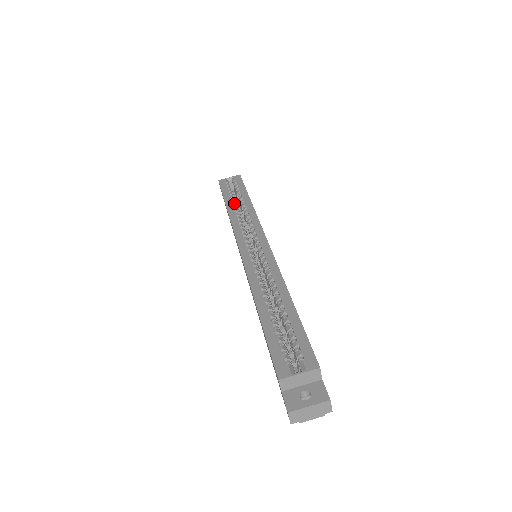
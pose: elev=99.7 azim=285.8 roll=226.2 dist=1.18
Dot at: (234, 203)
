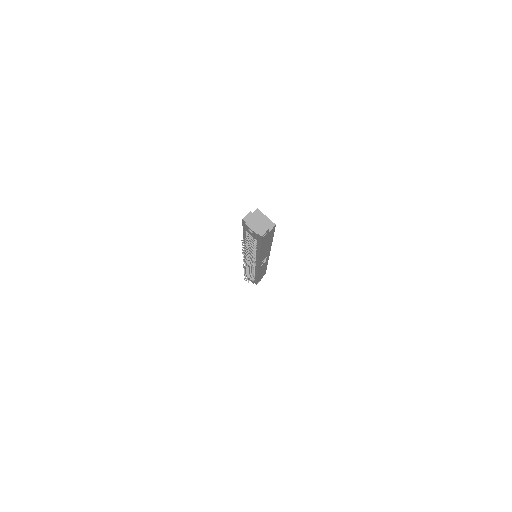
Dot at: occluded
